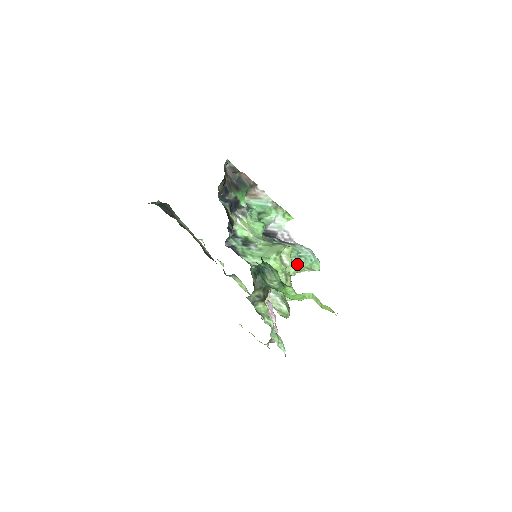
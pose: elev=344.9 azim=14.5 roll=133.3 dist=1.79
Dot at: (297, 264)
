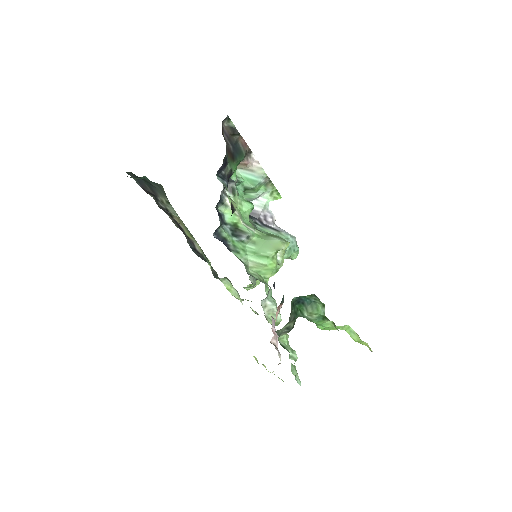
Dot at: occluded
